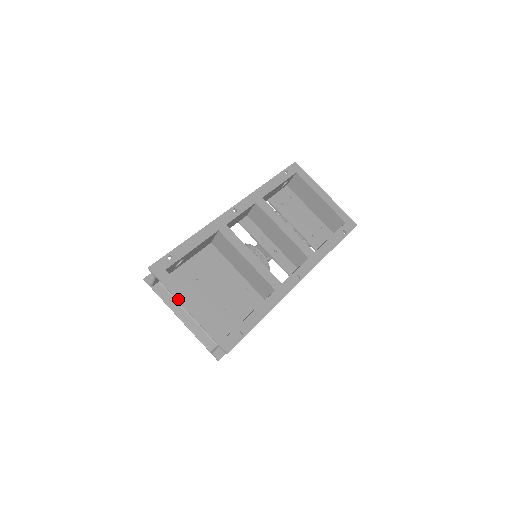
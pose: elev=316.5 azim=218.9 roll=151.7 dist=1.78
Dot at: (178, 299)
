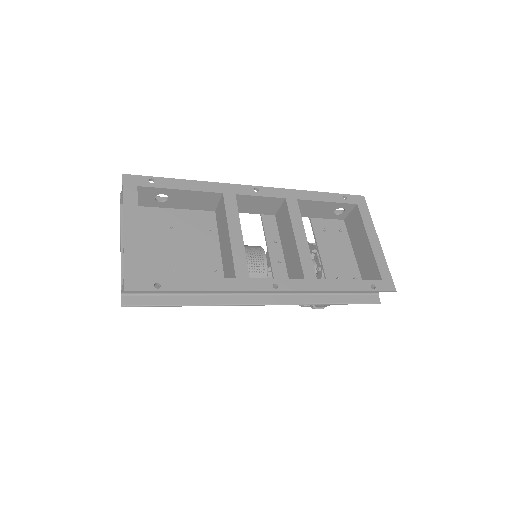
Dot at: (124, 214)
